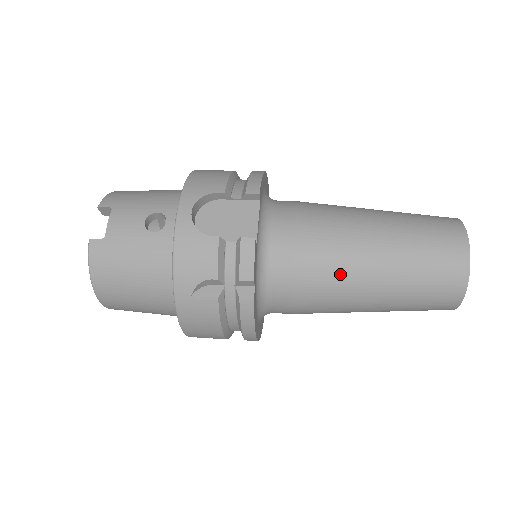
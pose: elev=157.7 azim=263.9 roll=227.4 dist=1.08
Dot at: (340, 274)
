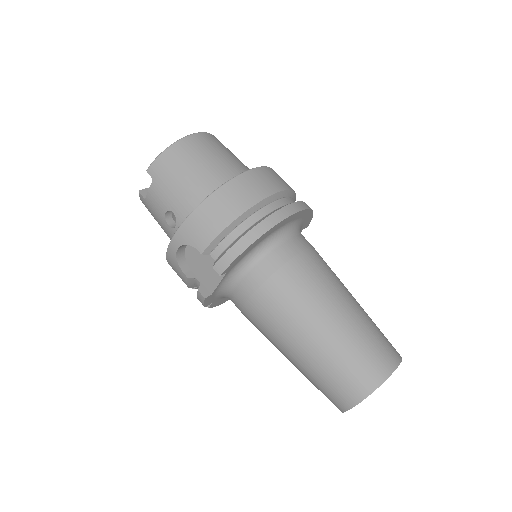
Dot at: (267, 338)
